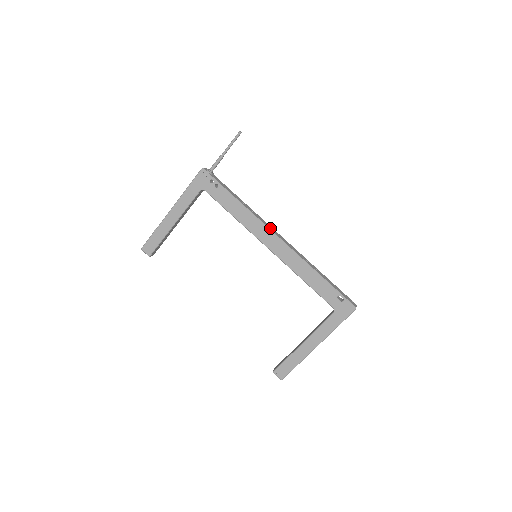
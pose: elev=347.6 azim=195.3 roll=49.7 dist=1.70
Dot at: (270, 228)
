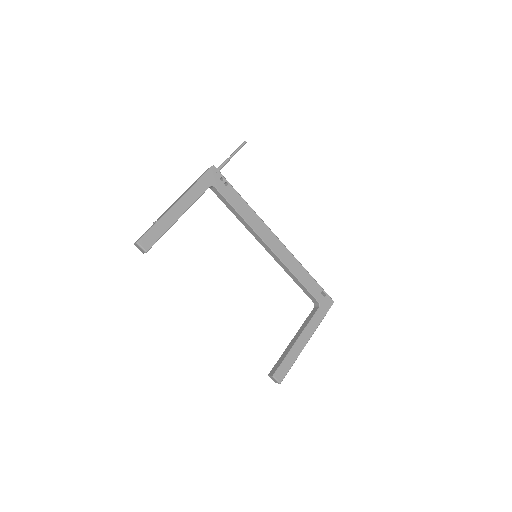
Dot at: (269, 230)
